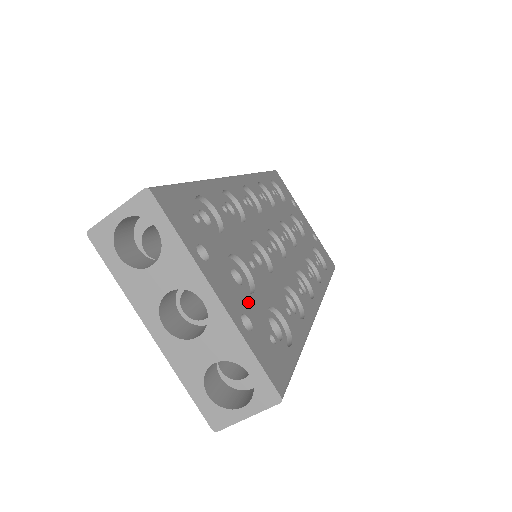
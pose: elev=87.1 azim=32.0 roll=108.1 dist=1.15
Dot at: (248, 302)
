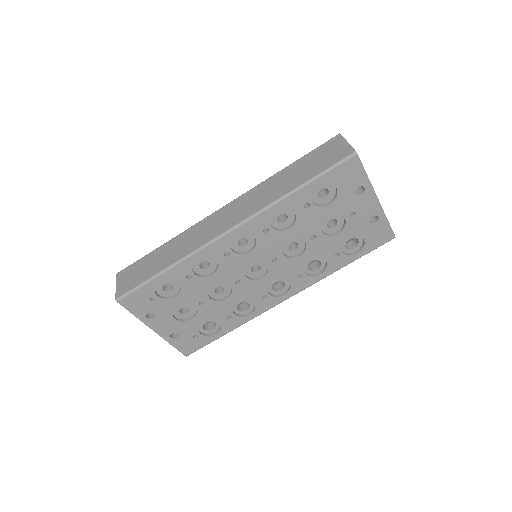
Dot at: (182, 326)
